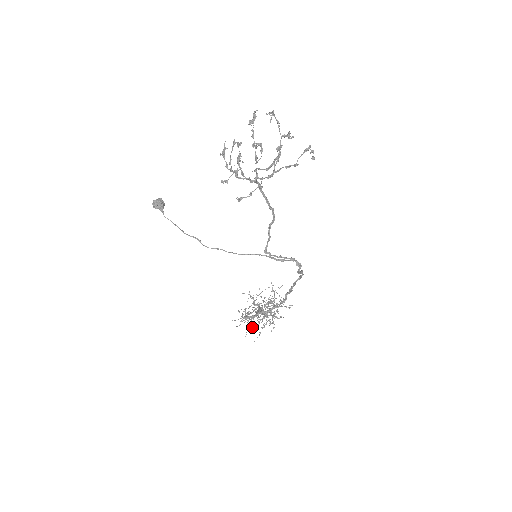
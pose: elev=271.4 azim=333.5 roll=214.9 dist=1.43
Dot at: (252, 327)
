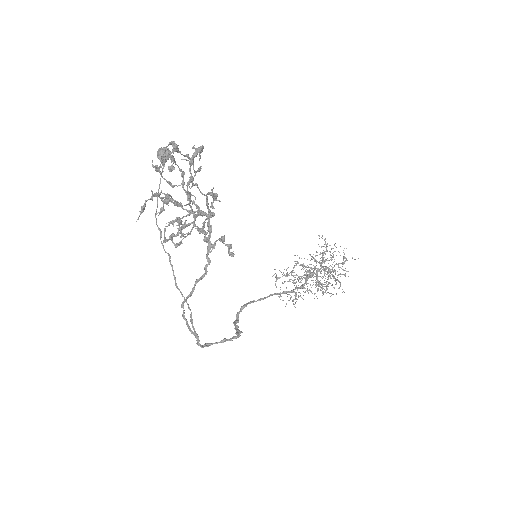
Dot at: occluded
